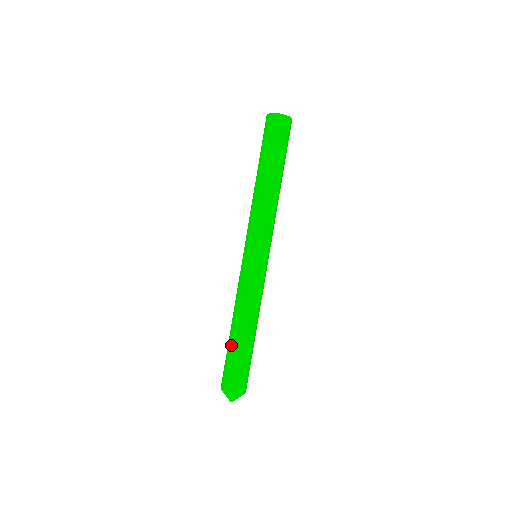
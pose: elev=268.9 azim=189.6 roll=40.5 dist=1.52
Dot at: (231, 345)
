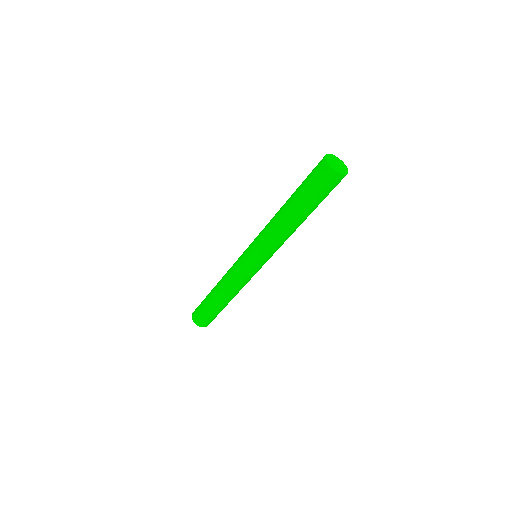
Dot at: (213, 306)
